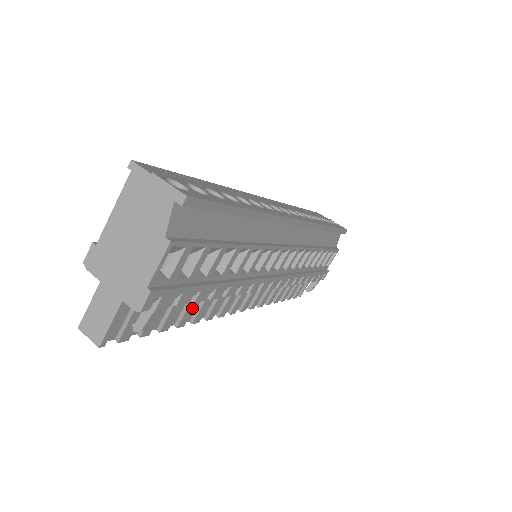
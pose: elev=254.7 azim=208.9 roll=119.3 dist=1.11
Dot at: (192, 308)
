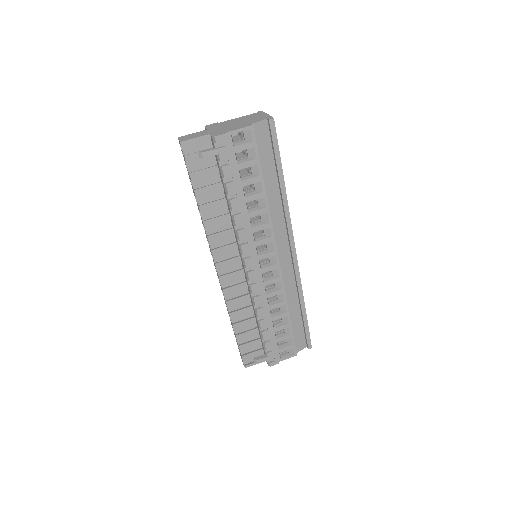
Dot at: (214, 207)
